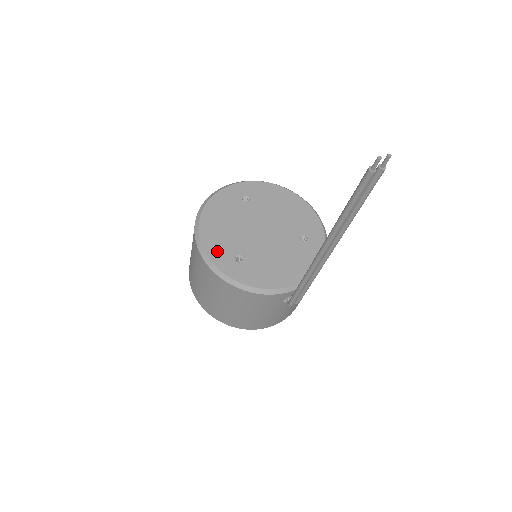
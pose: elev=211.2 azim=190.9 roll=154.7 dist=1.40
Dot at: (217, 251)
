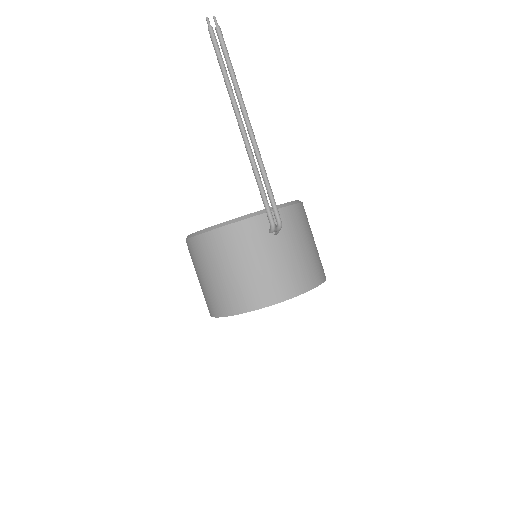
Dot at: occluded
